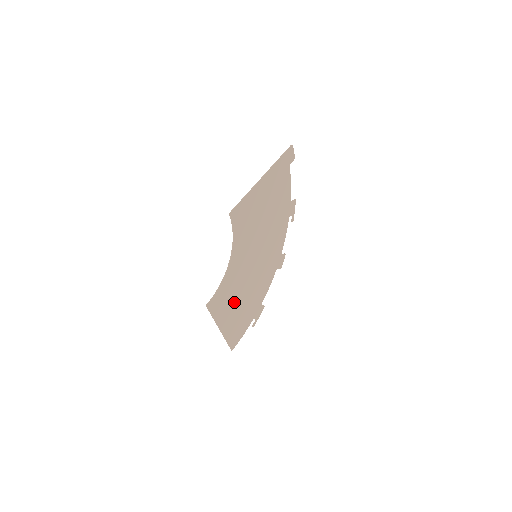
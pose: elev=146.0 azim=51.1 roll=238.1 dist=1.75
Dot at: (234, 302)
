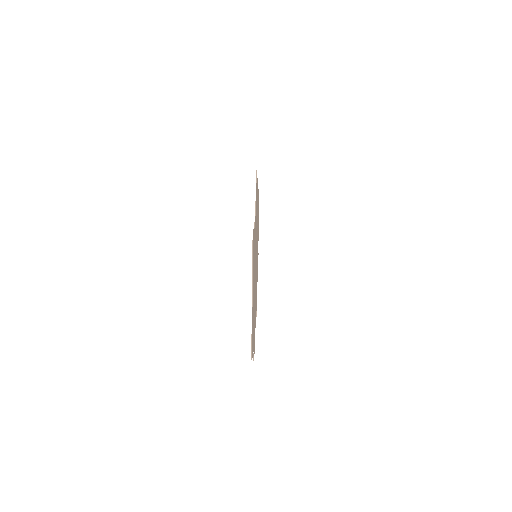
Dot at: occluded
